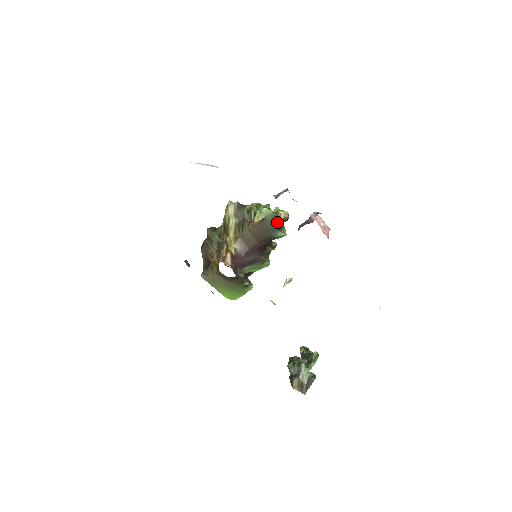
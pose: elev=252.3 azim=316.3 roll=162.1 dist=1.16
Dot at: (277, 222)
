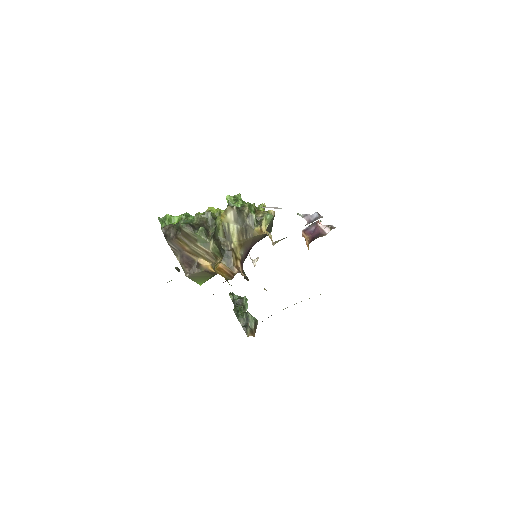
Dot at: occluded
